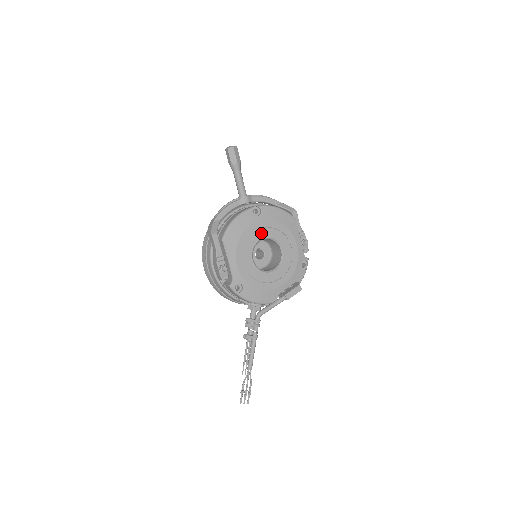
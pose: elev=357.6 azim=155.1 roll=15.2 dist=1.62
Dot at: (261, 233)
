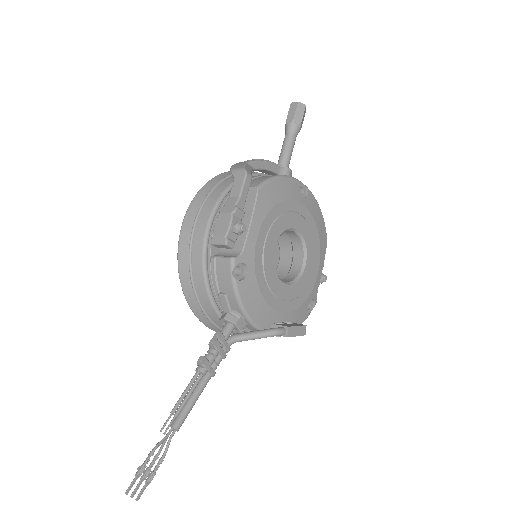
Dot at: (298, 221)
